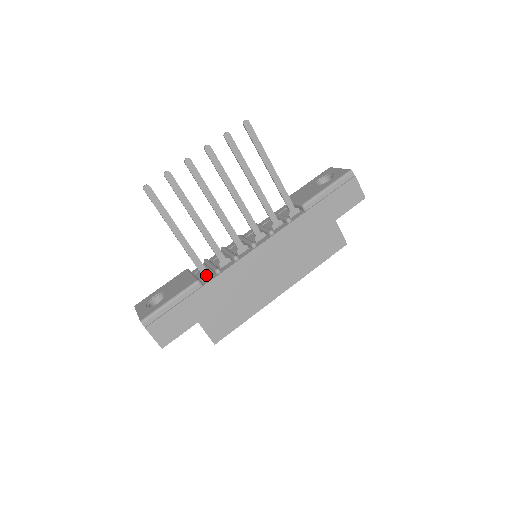
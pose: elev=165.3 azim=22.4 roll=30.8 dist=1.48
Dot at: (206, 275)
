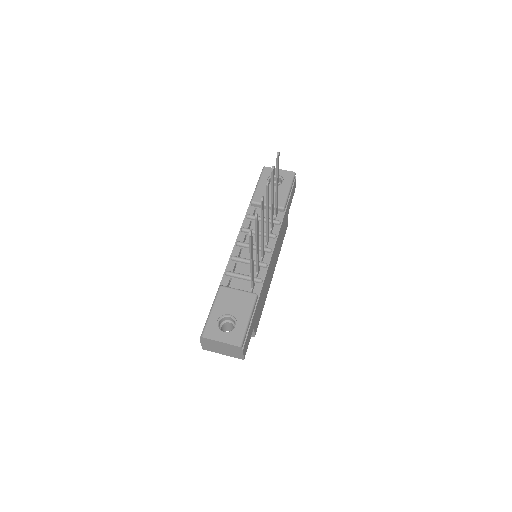
Dot at: (253, 287)
